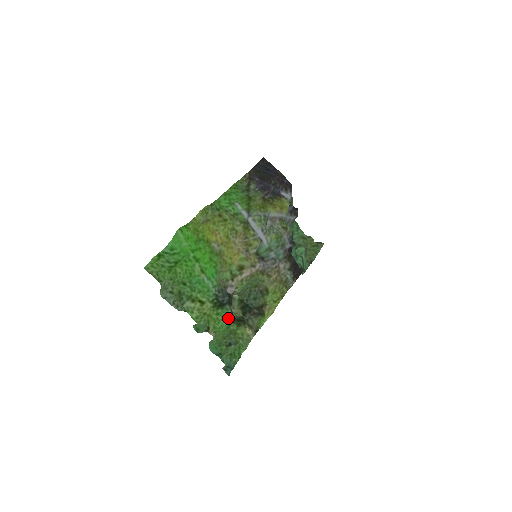
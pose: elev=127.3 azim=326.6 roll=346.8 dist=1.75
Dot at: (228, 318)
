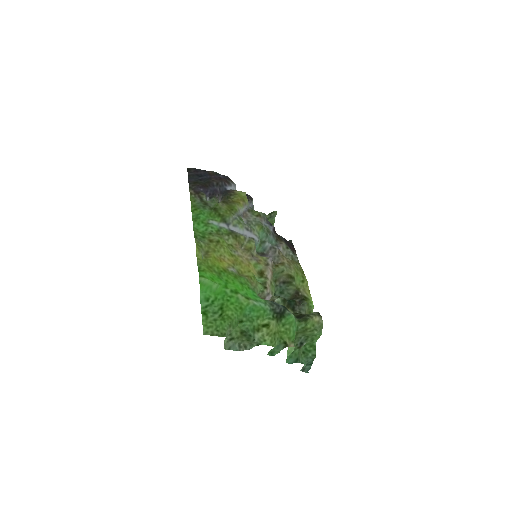
Dot at: (294, 321)
